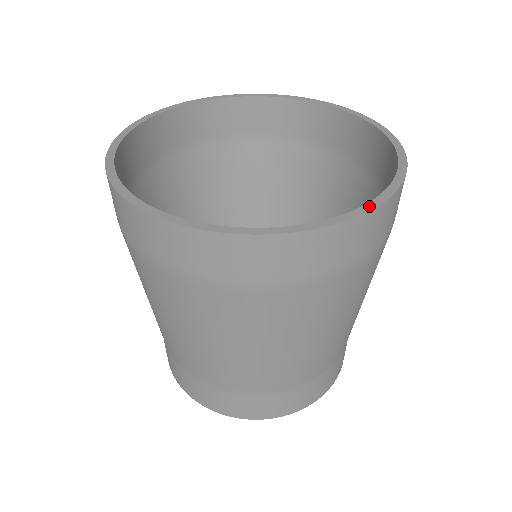
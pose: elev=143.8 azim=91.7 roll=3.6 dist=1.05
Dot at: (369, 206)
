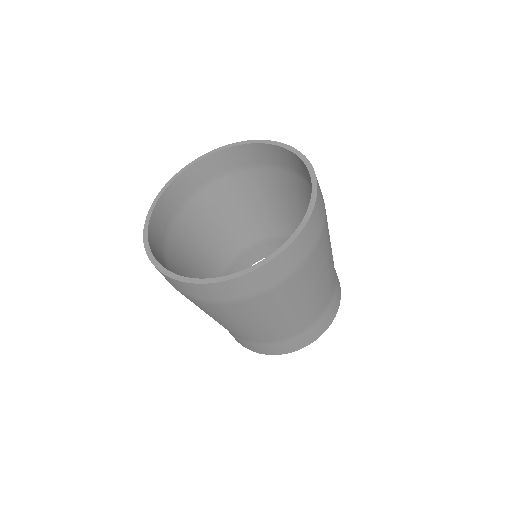
Dot at: (305, 220)
